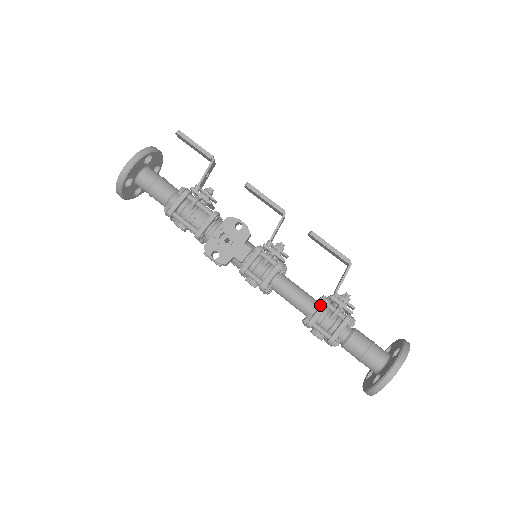
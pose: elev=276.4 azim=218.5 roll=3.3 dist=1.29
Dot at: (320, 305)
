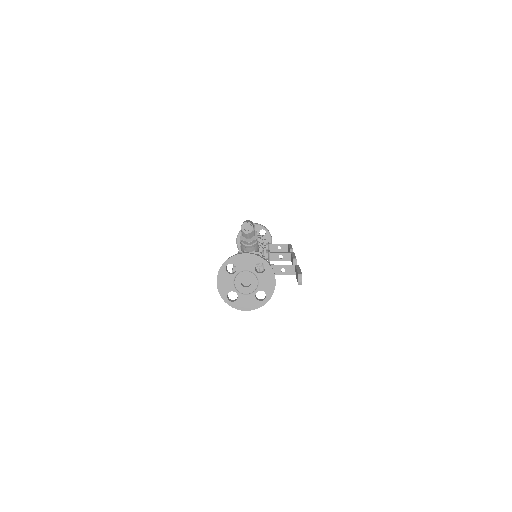
Dot at: occluded
